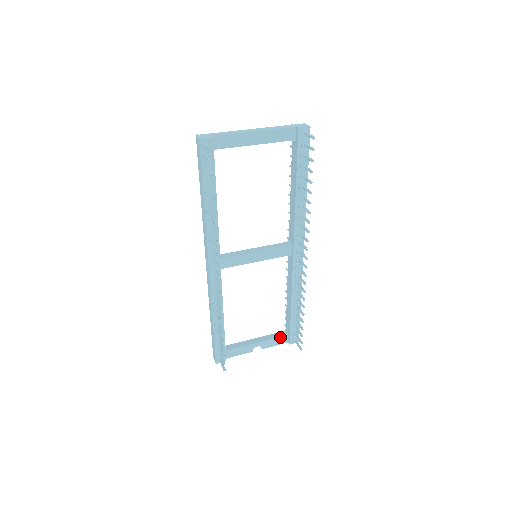
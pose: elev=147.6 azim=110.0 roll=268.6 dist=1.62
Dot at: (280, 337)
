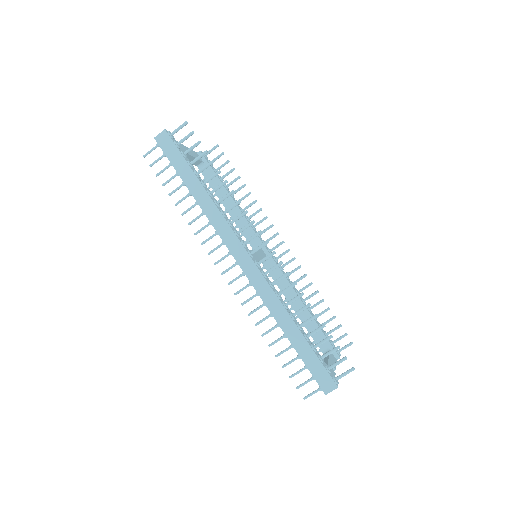
Dot at: occluded
